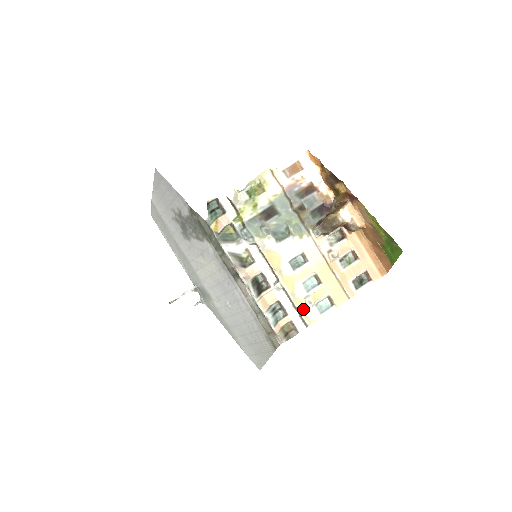
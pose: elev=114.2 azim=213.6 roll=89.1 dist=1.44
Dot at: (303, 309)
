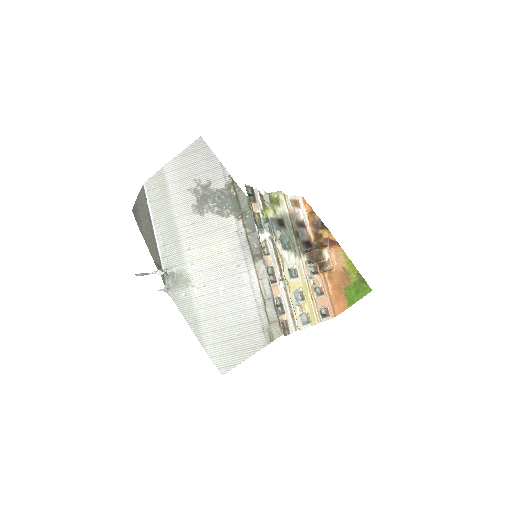
Dot at: (295, 313)
